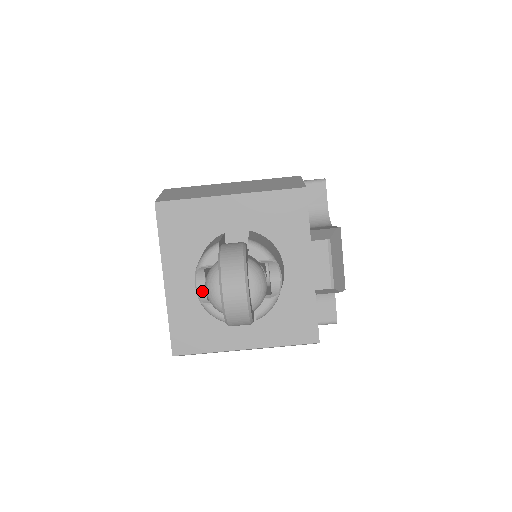
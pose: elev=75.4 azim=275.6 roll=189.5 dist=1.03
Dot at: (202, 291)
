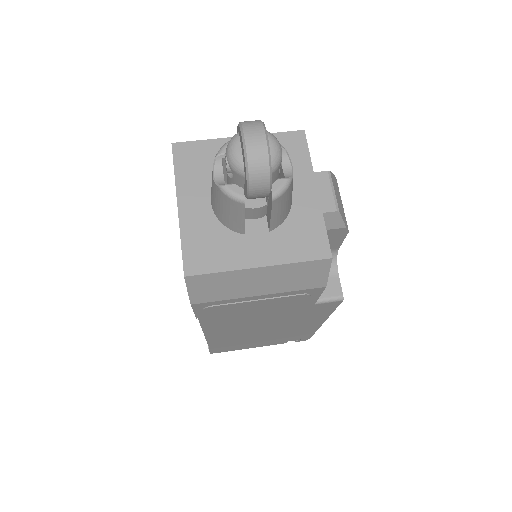
Dot at: (220, 180)
